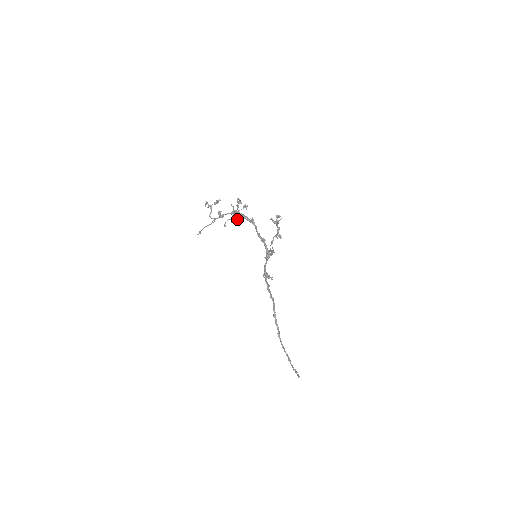
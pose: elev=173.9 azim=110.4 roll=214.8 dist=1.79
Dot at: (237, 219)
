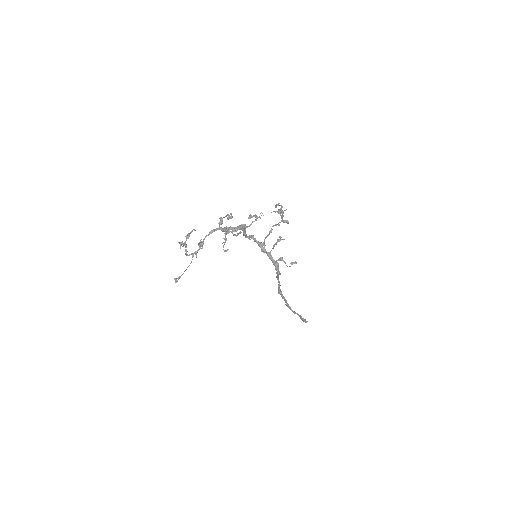
Dot at: (237, 235)
